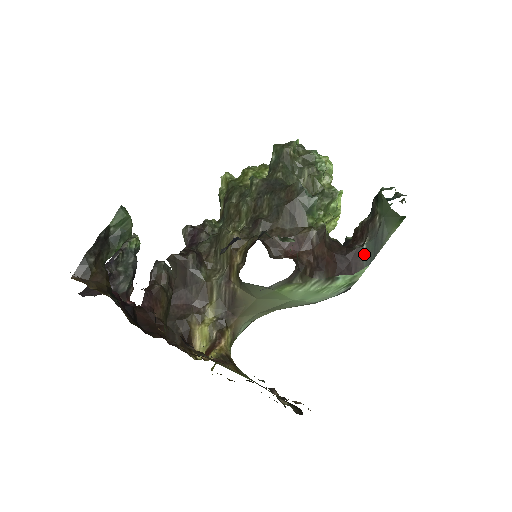
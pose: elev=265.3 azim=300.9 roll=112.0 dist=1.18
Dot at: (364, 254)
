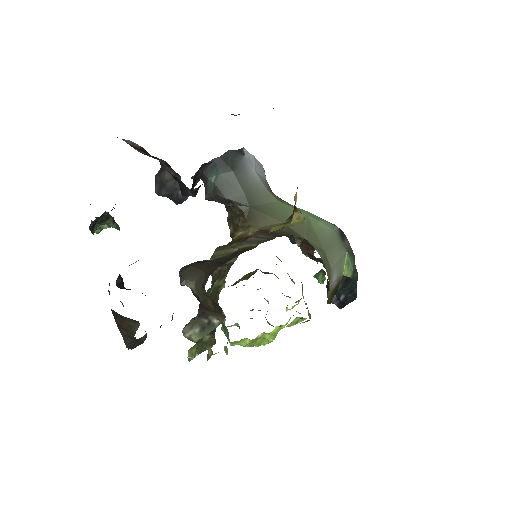
Dot at: occluded
